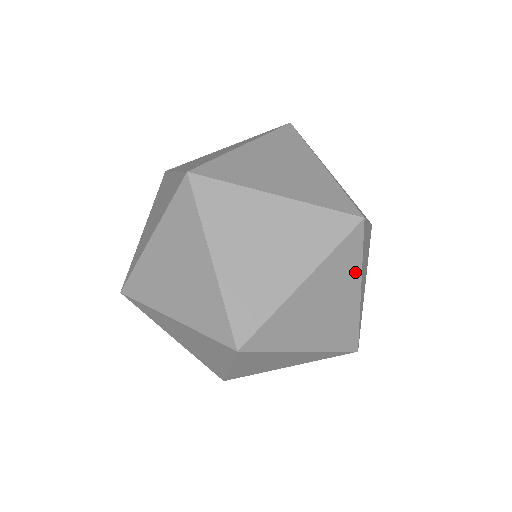
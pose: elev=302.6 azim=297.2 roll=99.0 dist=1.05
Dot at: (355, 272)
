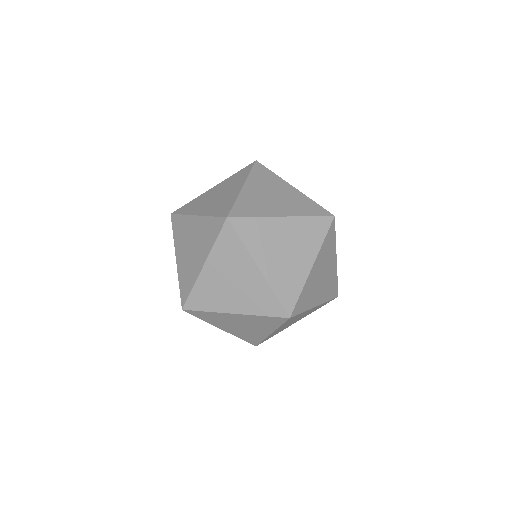
Dot at: (333, 249)
